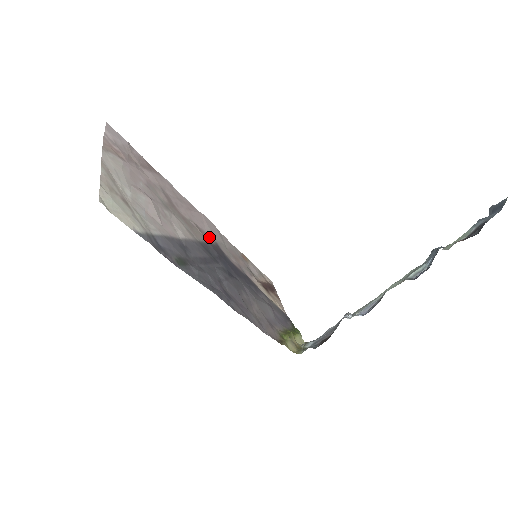
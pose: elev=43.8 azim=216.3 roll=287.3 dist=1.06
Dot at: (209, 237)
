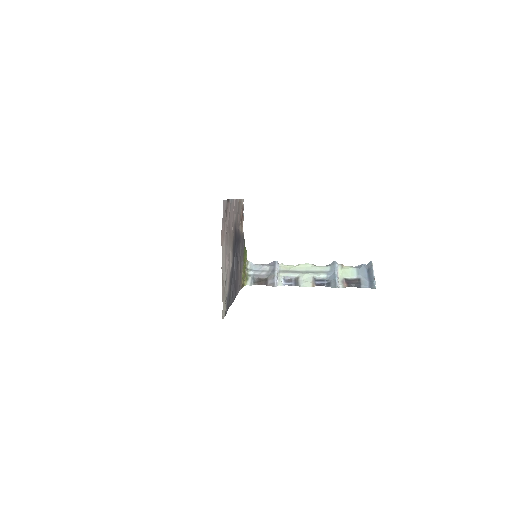
Dot at: (234, 225)
